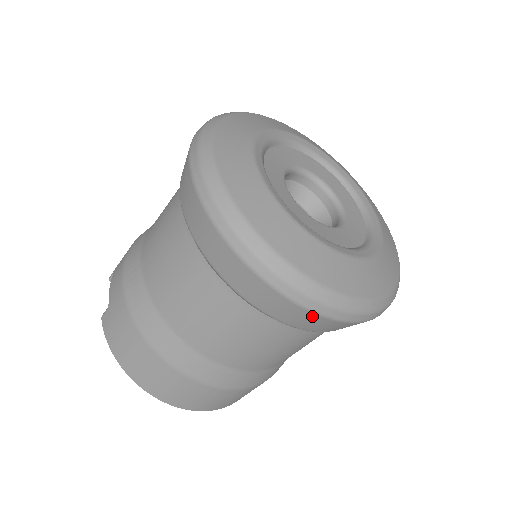
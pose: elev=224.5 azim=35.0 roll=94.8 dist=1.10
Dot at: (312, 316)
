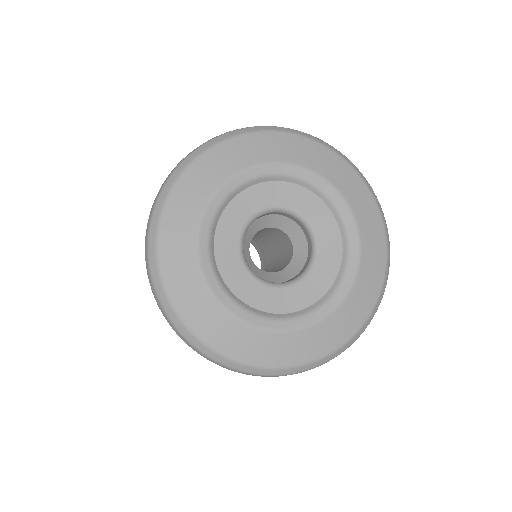
Dot at: occluded
